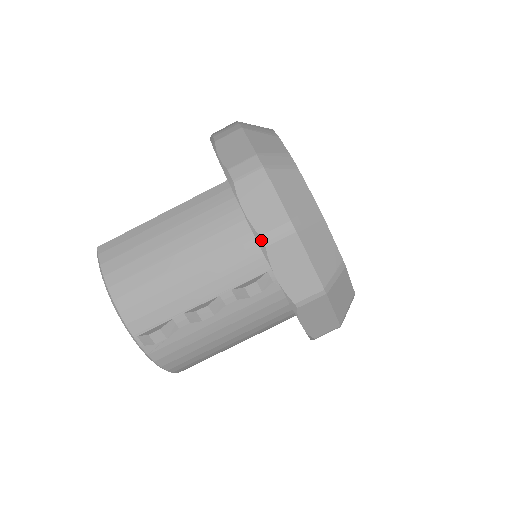
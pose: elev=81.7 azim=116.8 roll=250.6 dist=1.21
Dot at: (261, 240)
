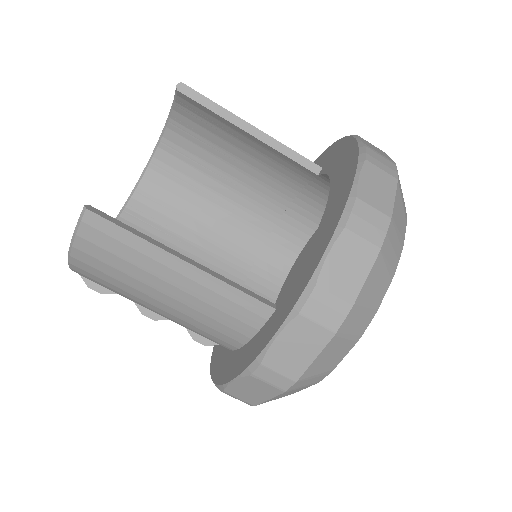
Dot at: (222, 391)
